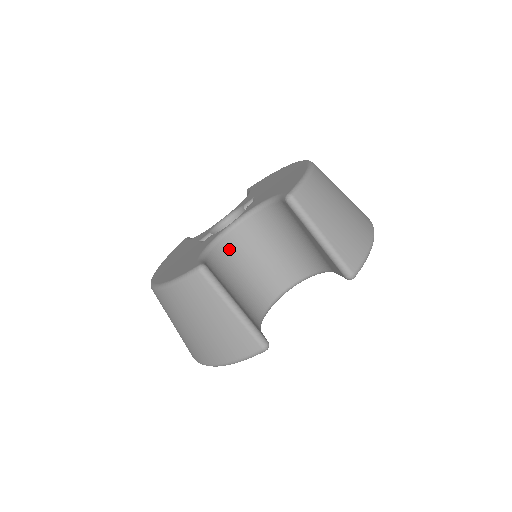
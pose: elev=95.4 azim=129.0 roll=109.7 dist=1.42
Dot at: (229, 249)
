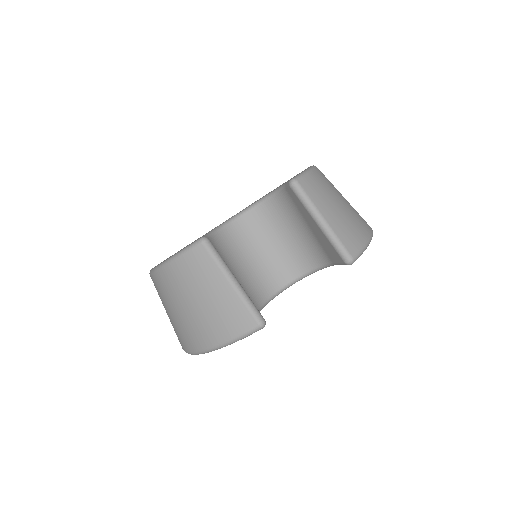
Dot at: (231, 238)
